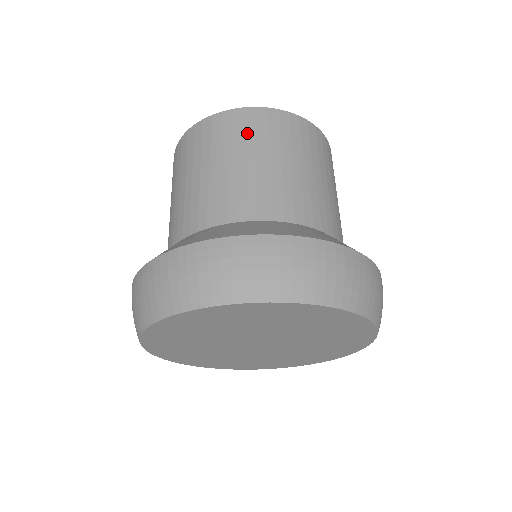
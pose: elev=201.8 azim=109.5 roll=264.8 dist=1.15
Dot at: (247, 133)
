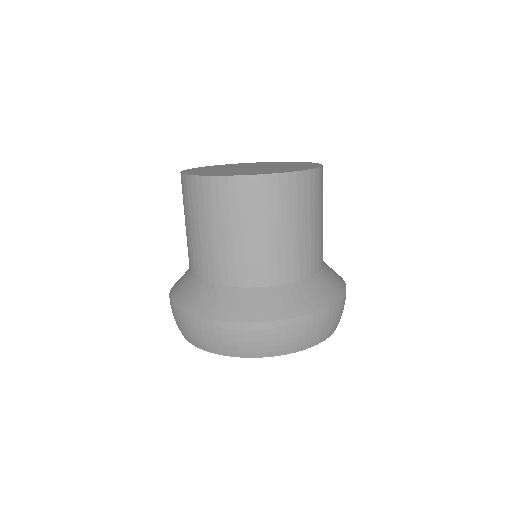
Dot at: (231, 206)
